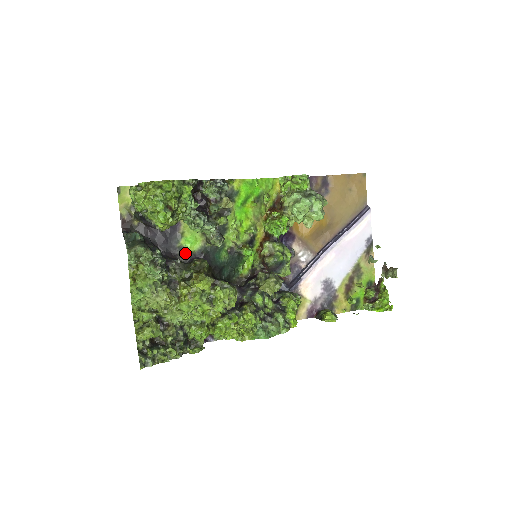
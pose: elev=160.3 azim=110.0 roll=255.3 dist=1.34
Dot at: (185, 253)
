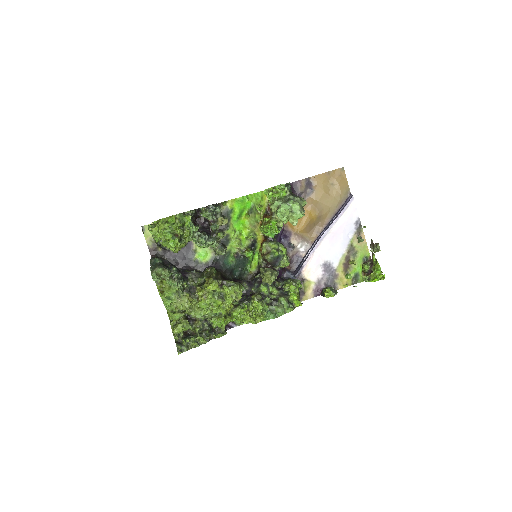
Dot at: (200, 264)
